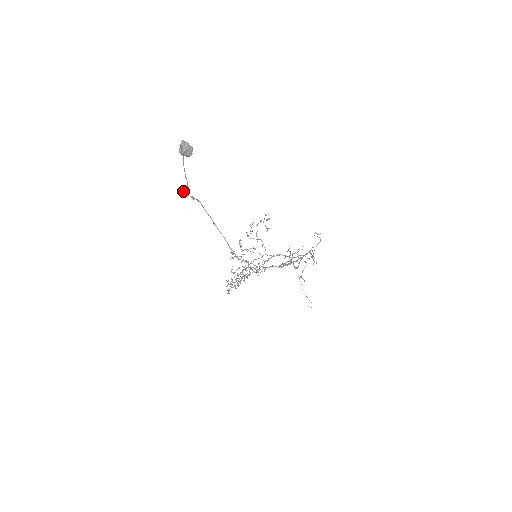
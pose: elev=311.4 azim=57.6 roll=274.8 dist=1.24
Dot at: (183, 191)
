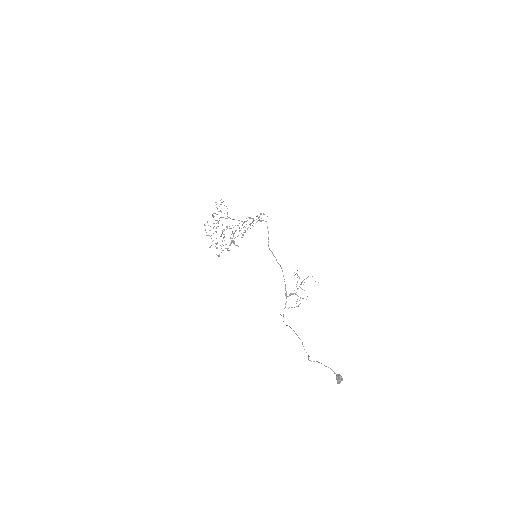
Dot at: occluded
